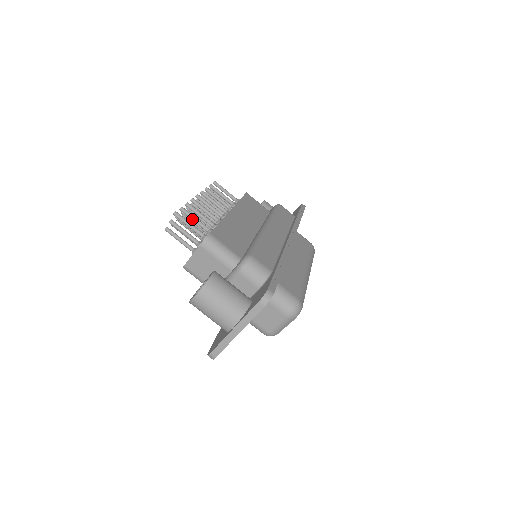
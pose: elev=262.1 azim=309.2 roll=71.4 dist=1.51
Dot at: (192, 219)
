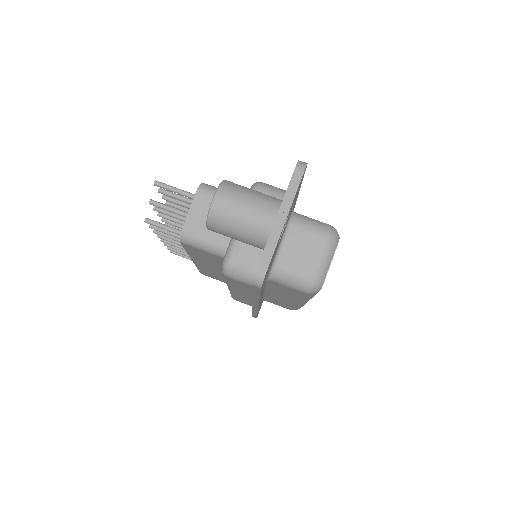
Dot at: (176, 196)
